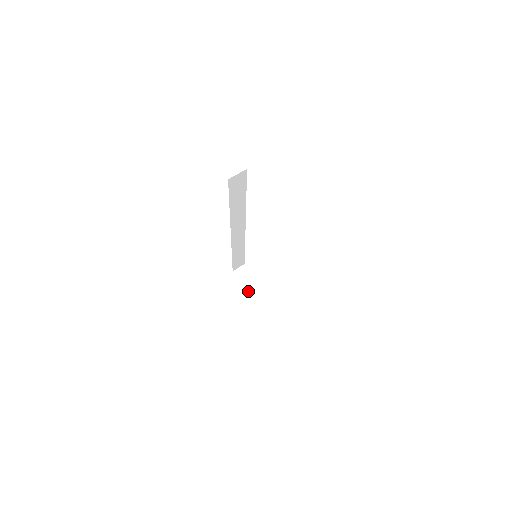
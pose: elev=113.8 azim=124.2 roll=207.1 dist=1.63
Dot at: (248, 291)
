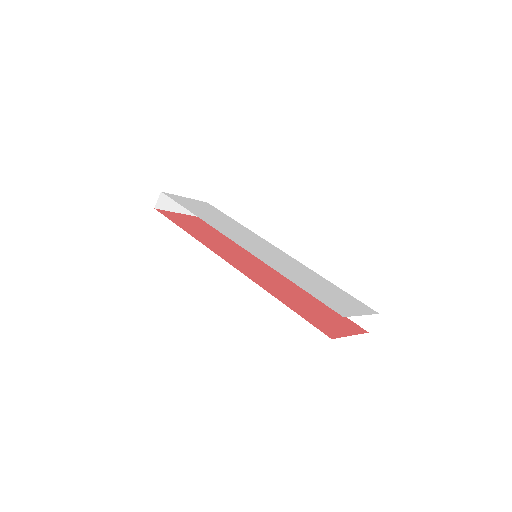
Dot at: (179, 212)
